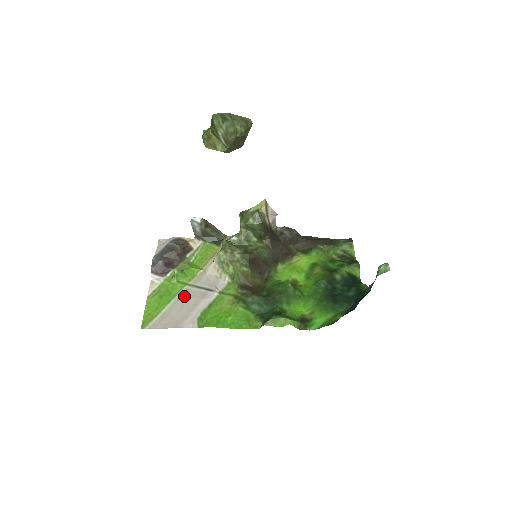
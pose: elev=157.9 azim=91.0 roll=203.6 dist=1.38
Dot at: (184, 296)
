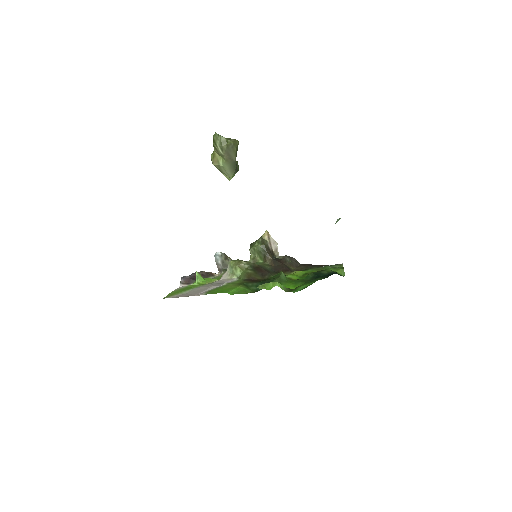
Dot at: (200, 287)
